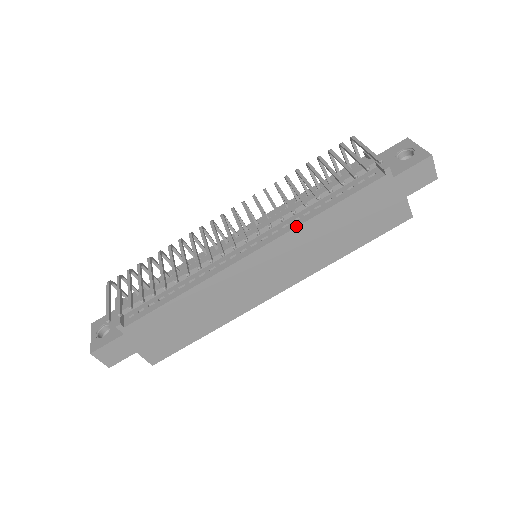
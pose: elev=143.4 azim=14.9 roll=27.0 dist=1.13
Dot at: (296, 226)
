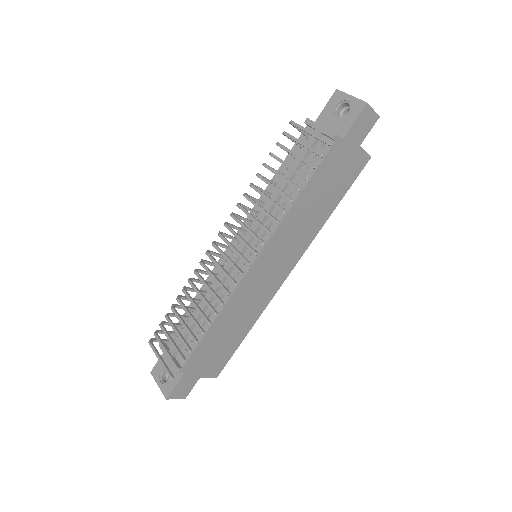
Dot at: (280, 222)
